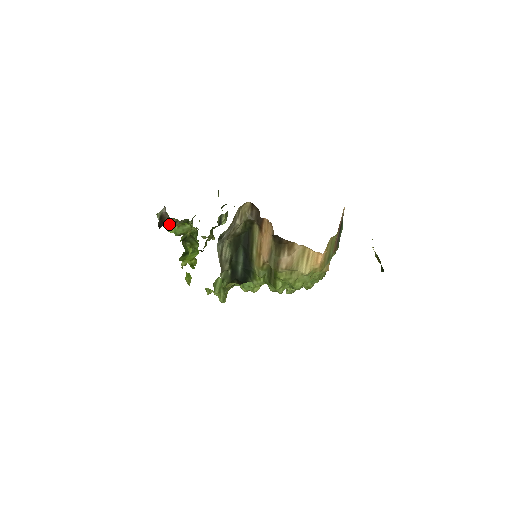
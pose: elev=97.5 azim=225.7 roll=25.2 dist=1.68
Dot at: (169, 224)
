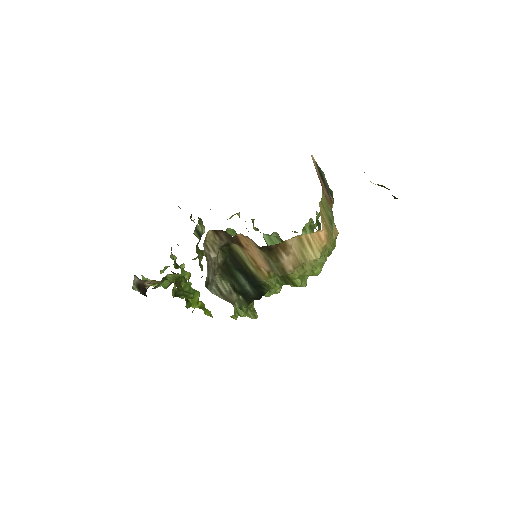
Dot at: (151, 285)
